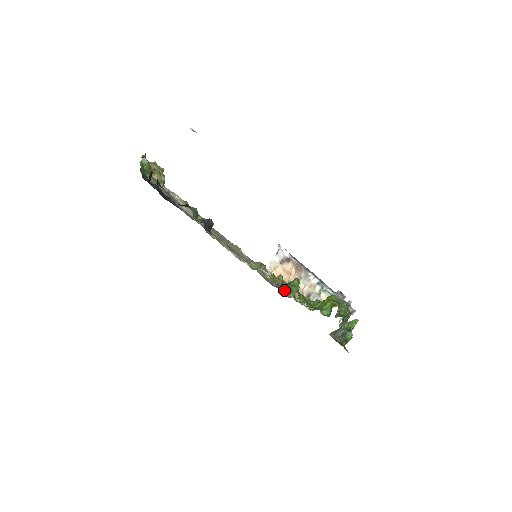
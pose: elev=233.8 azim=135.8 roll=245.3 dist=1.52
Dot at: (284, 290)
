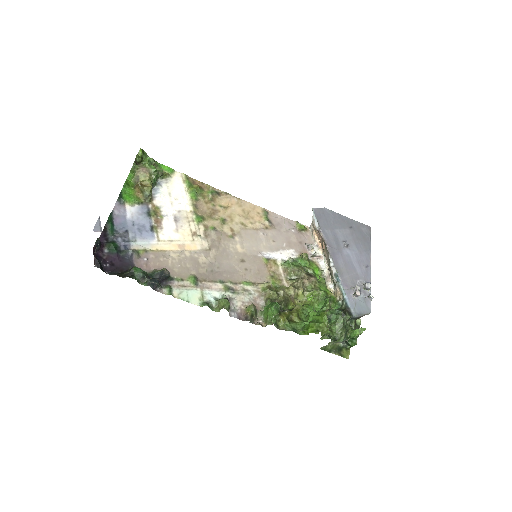
Dot at: (262, 315)
